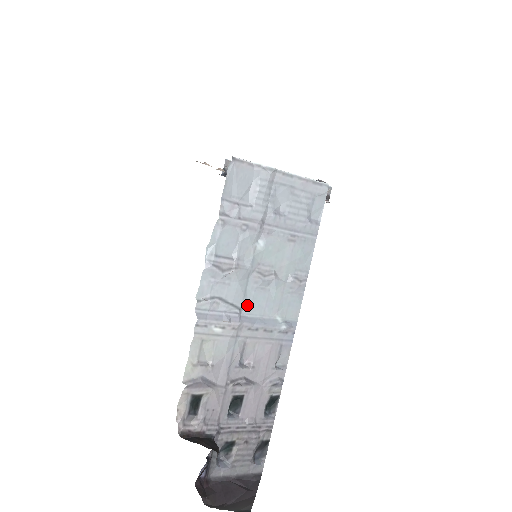
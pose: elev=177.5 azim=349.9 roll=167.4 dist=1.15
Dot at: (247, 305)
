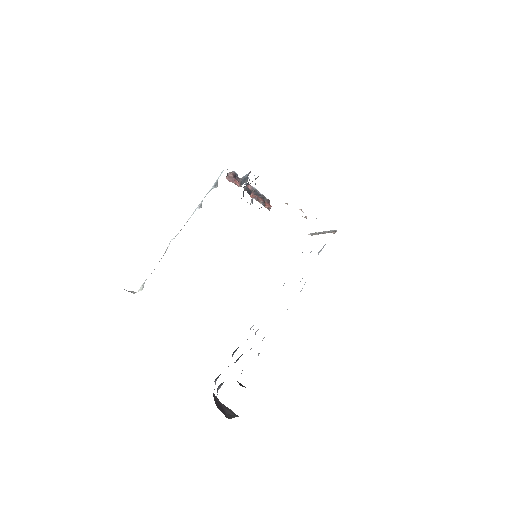
Dot at: occluded
